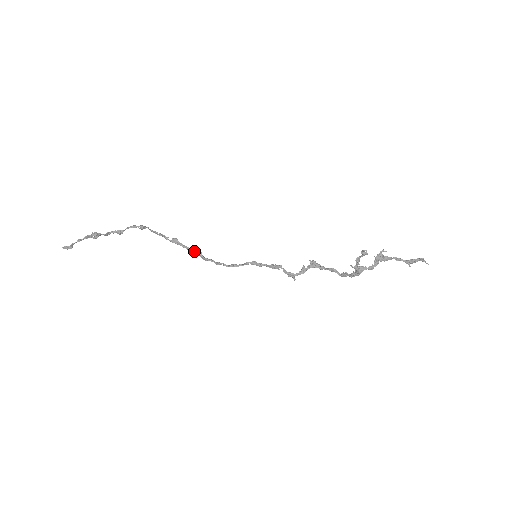
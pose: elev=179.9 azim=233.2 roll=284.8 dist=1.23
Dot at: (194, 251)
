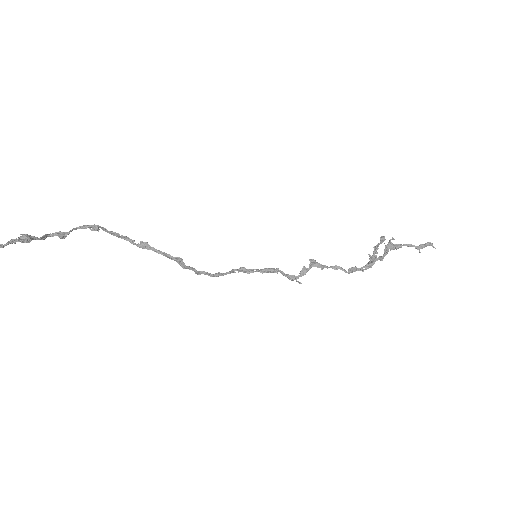
Dot at: (172, 257)
